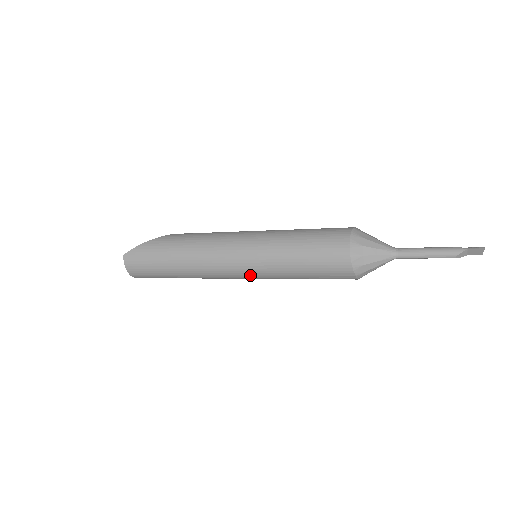
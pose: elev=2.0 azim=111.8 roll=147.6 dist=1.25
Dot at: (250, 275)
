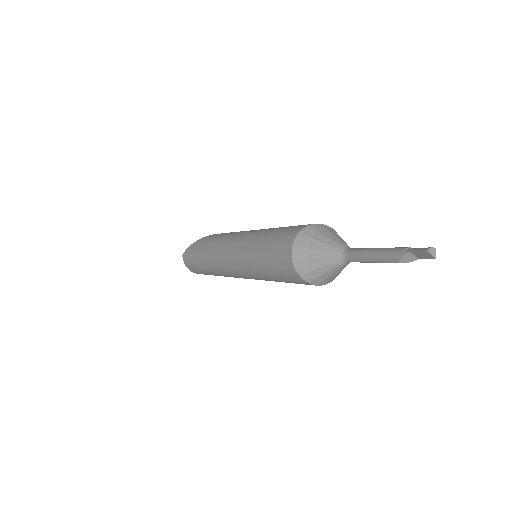
Dot at: (245, 276)
